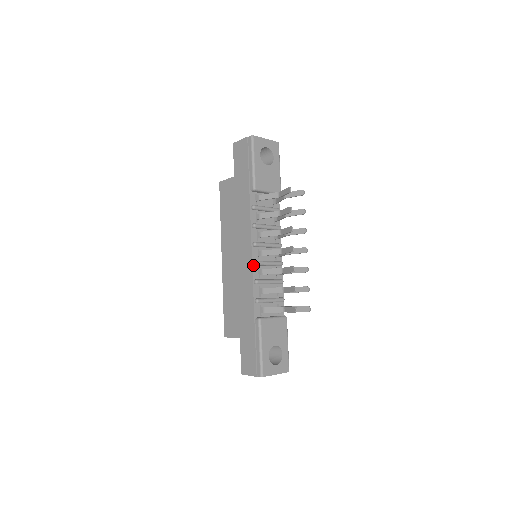
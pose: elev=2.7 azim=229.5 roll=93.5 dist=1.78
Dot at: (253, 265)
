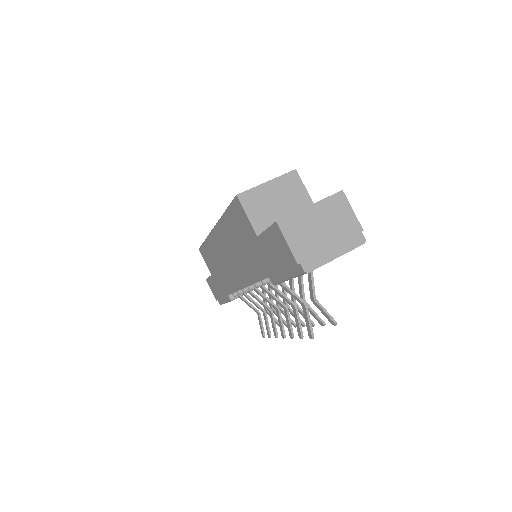
Dot at: occluded
